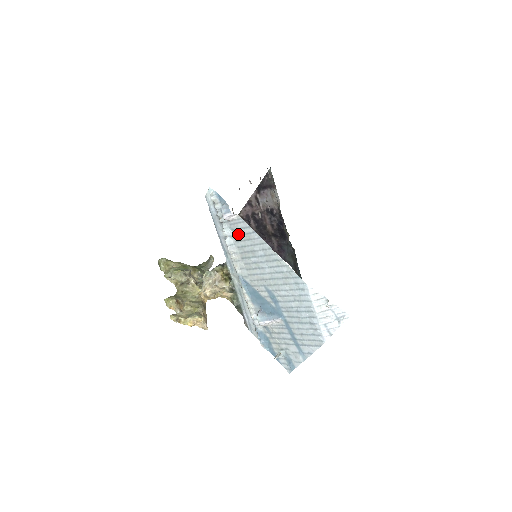
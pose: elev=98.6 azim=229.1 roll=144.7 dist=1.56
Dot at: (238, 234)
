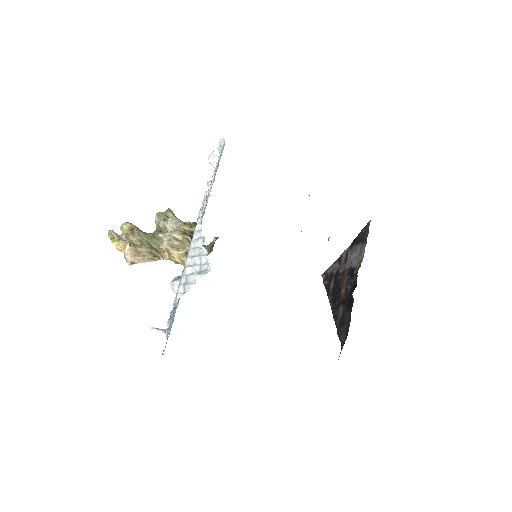
Dot at: occluded
